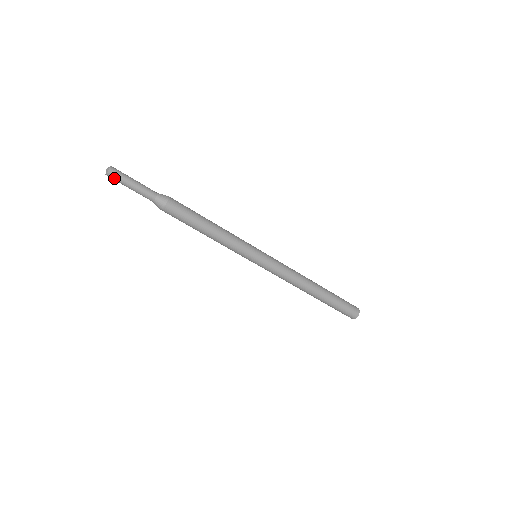
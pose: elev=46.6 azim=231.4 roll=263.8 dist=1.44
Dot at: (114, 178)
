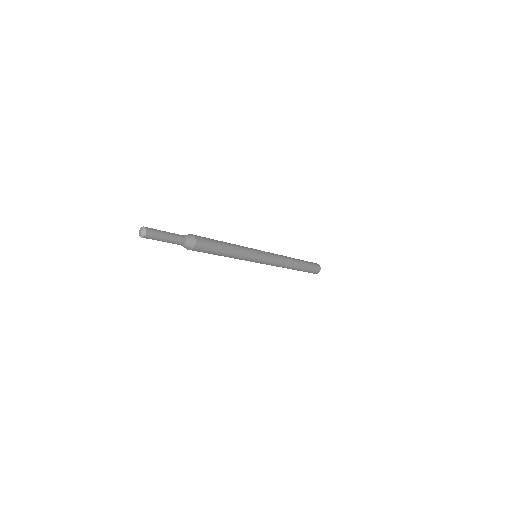
Dot at: occluded
